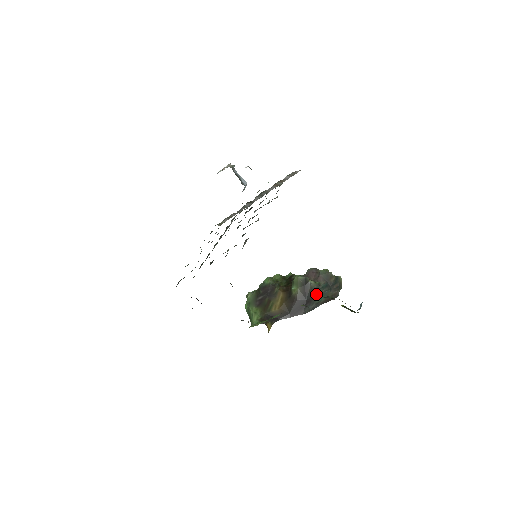
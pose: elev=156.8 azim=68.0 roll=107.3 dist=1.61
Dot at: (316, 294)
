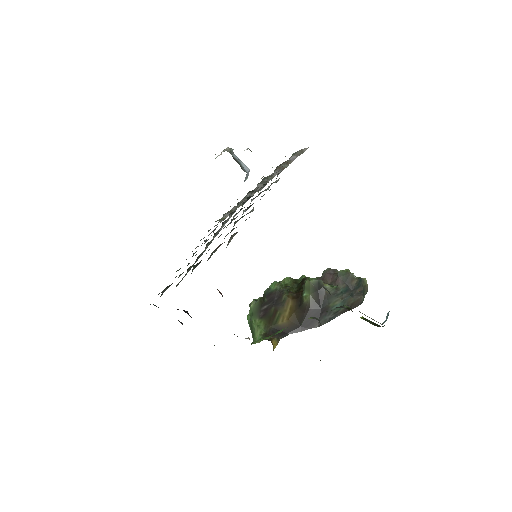
Dot at: (333, 301)
